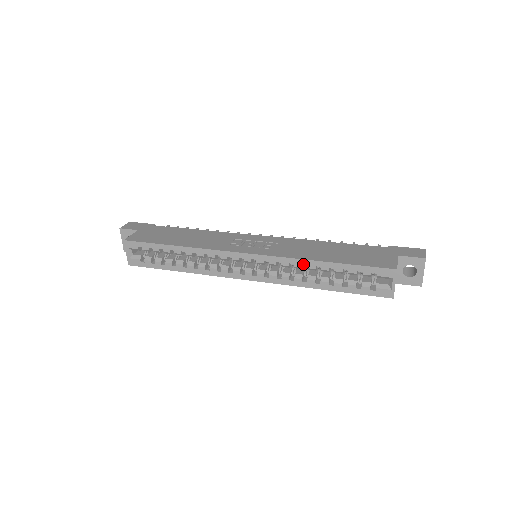
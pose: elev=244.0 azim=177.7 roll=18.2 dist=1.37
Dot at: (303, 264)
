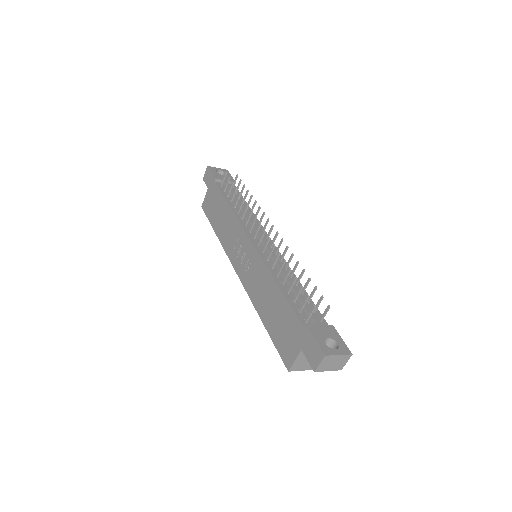
Dot at: occluded
